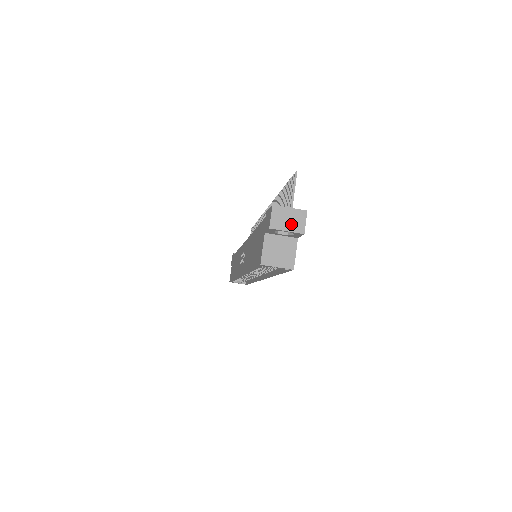
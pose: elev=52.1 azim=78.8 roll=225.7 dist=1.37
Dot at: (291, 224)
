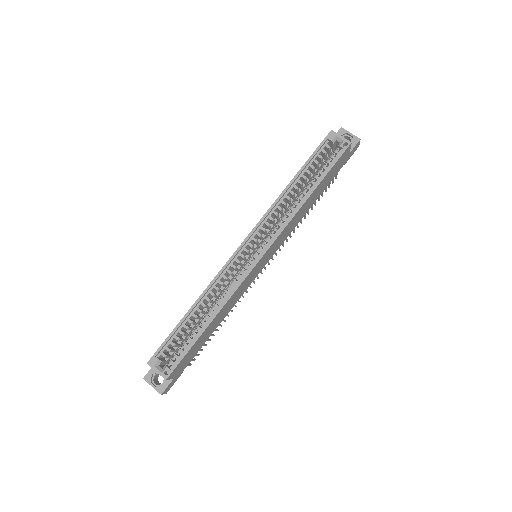
Dot at: (352, 137)
